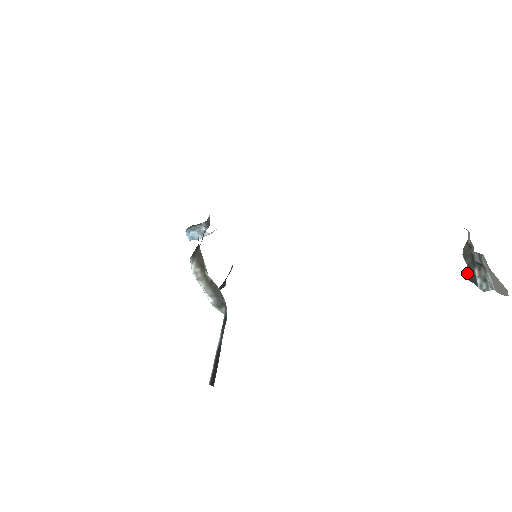
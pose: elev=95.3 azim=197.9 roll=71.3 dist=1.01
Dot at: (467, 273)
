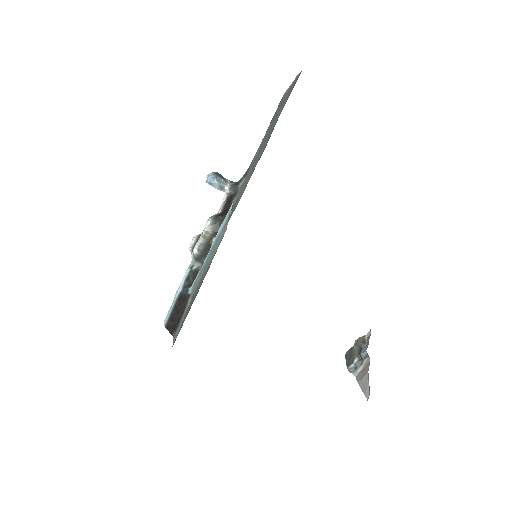
Dot at: (348, 352)
